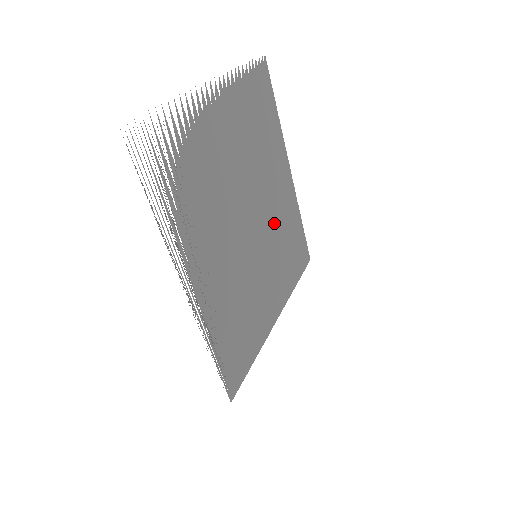
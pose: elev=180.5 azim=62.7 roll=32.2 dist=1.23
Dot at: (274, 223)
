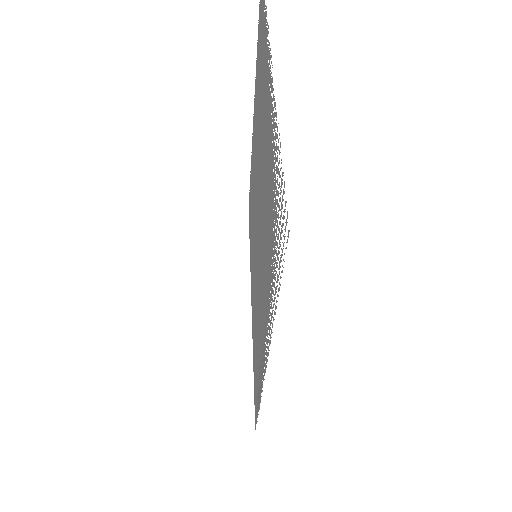
Dot at: occluded
